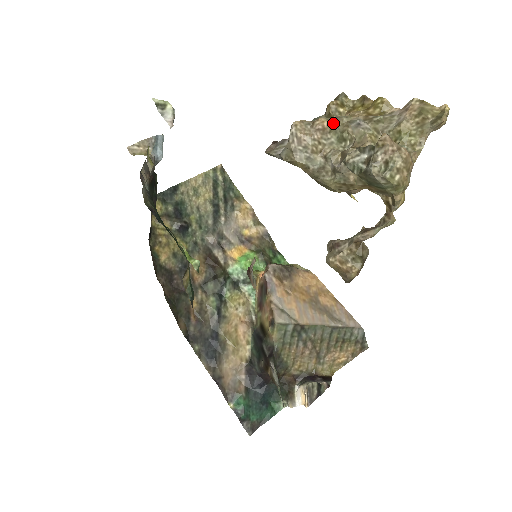
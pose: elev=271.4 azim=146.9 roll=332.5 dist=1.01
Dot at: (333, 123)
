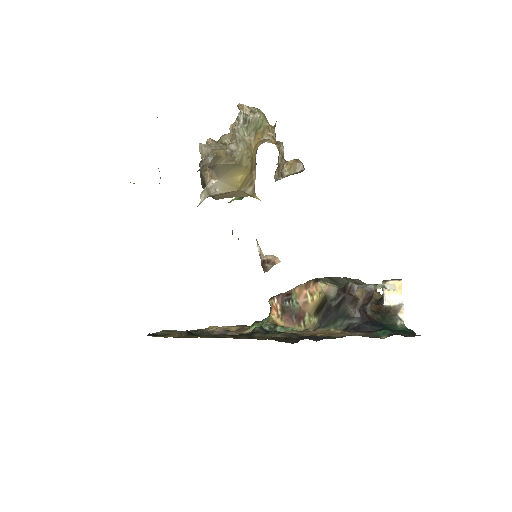
Dot at: occluded
